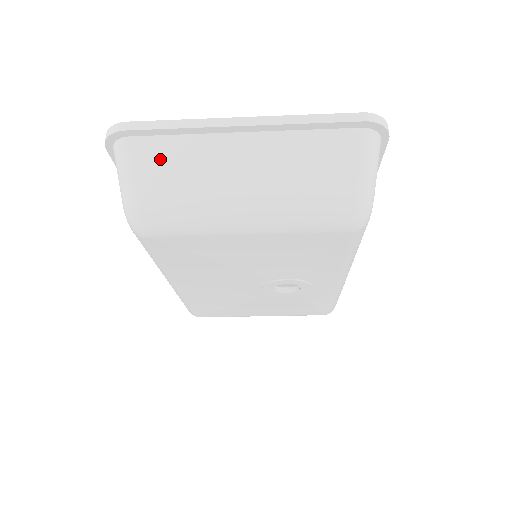
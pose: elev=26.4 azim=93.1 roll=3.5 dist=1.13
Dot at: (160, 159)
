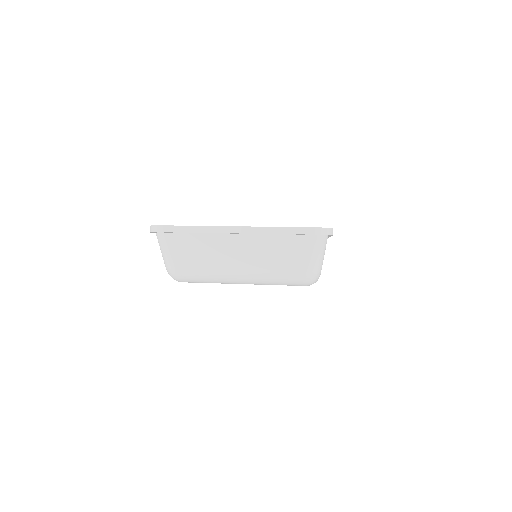
Dot at: (186, 247)
